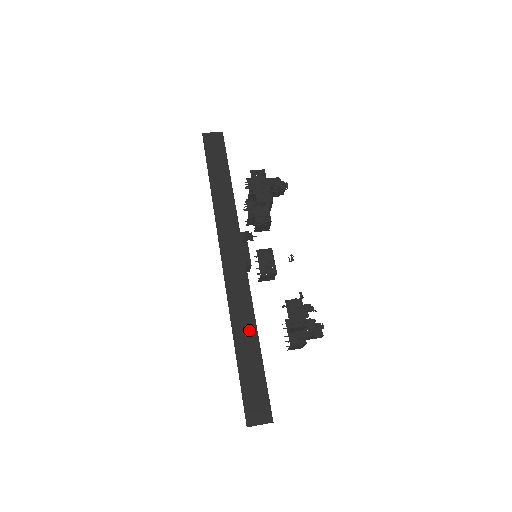
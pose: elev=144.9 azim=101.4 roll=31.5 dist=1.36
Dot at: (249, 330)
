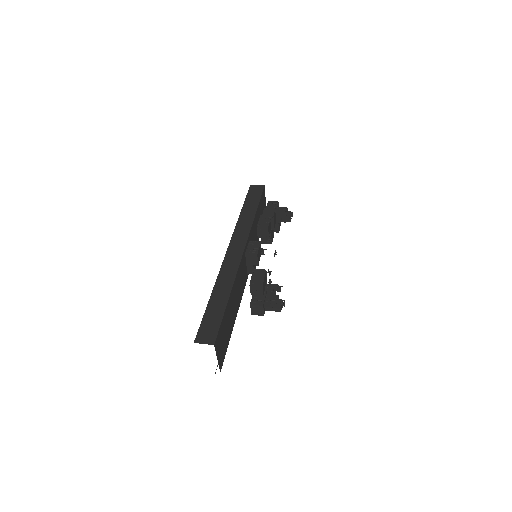
Dot at: (225, 289)
